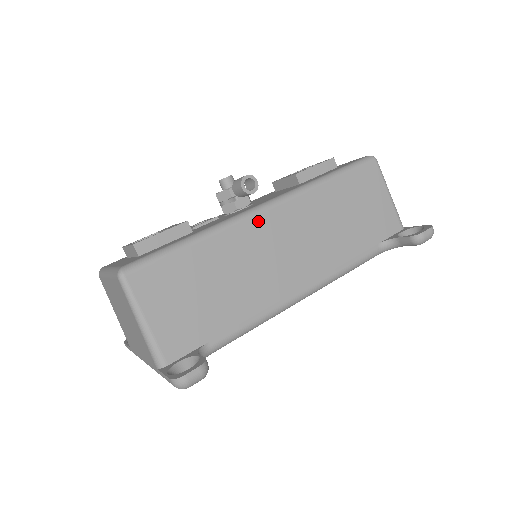
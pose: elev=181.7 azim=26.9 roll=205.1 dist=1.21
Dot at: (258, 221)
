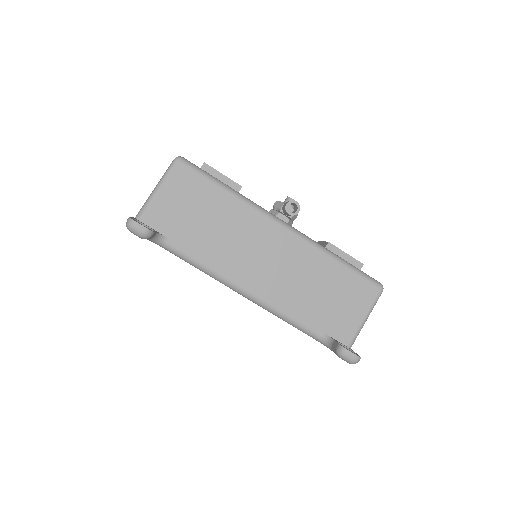
Dot at: (270, 225)
